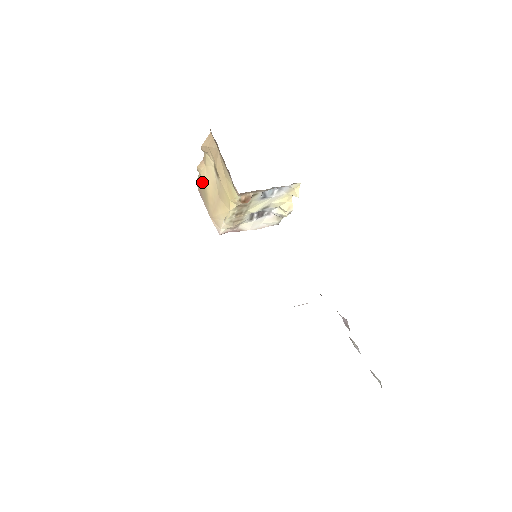
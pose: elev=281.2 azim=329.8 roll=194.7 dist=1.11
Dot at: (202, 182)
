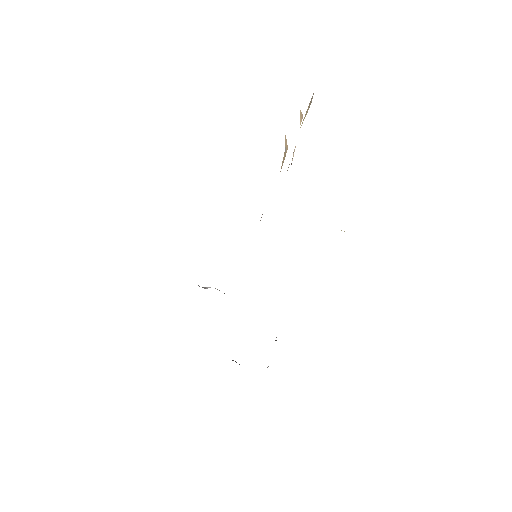
Dot at: (307, 112)
